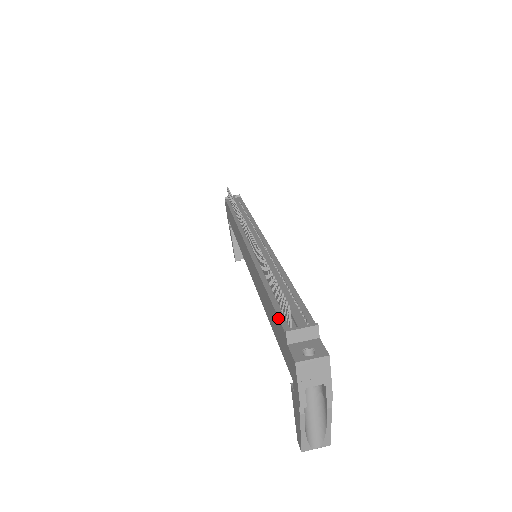
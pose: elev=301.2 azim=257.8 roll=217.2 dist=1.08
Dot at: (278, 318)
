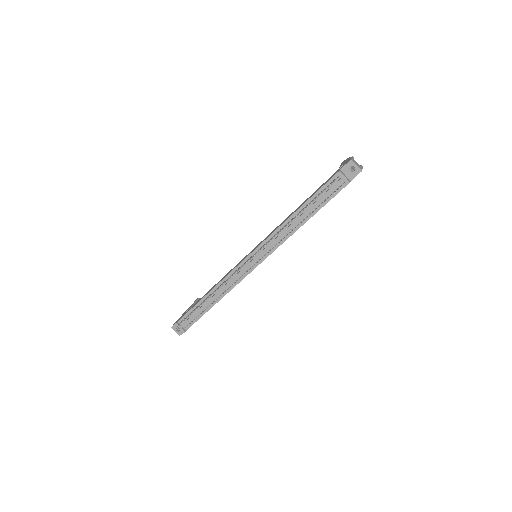
Dot at: (184, 315)
